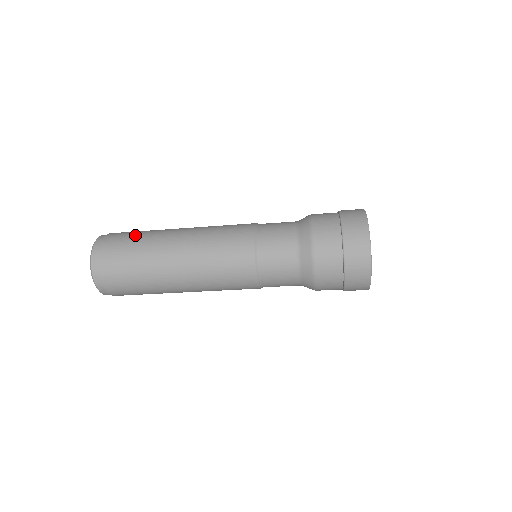
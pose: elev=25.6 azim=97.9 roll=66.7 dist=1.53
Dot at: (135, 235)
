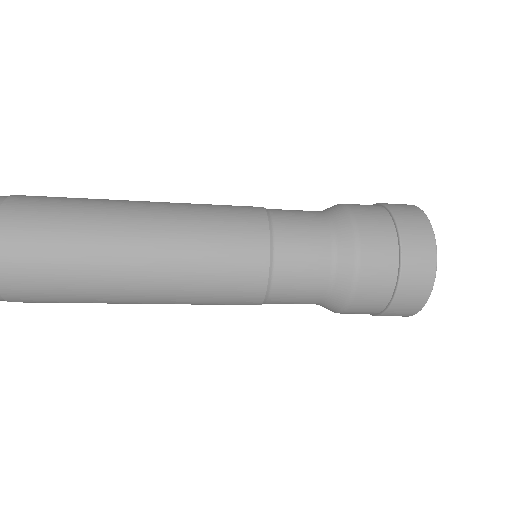
Dot at: (67, 198)
